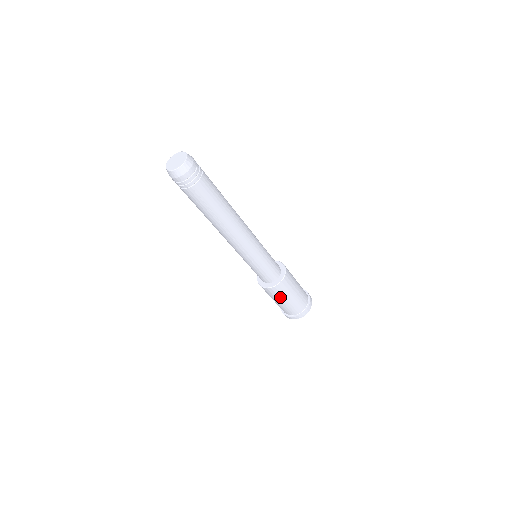
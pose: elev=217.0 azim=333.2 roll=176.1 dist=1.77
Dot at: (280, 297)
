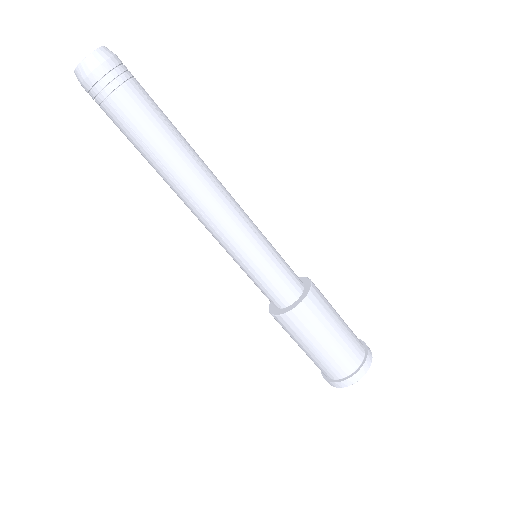
Dot at: (301, 337)
